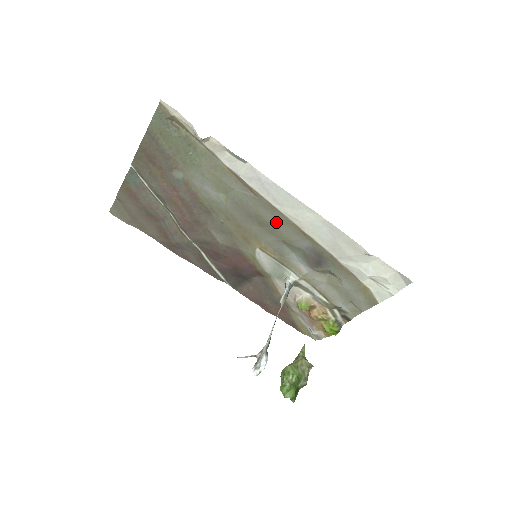
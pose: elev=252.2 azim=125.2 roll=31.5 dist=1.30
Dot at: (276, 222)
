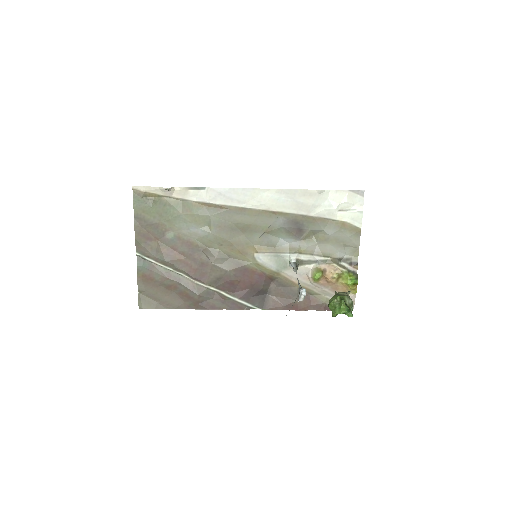
Dot at: (251, 219)
